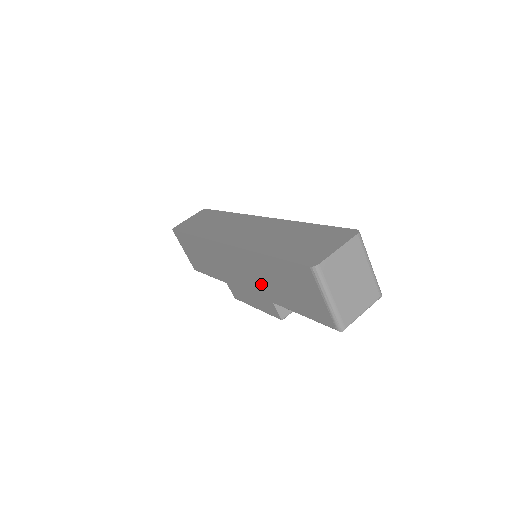
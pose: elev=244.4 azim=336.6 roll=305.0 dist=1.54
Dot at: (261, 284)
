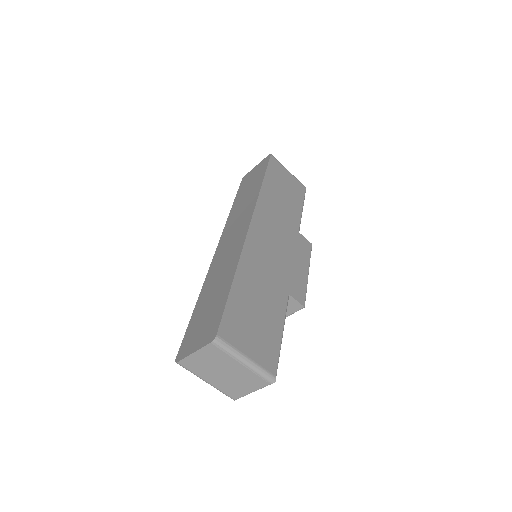
Dot at: occluded
